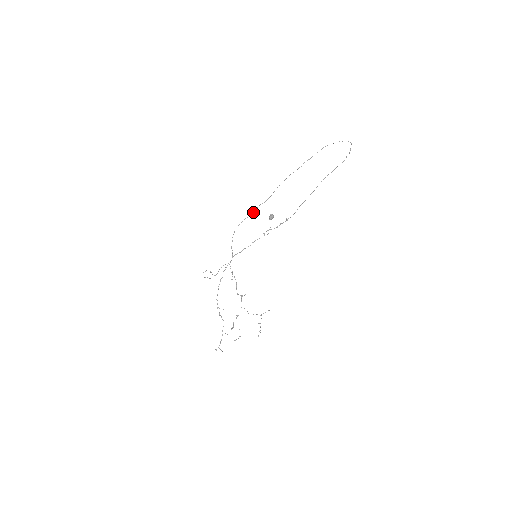
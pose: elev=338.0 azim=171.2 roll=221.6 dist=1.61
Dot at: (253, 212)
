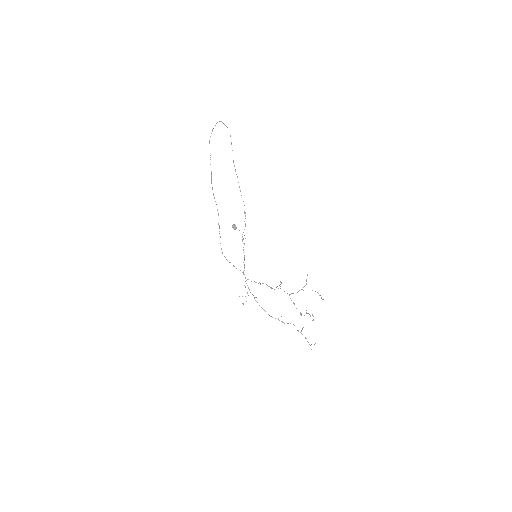
Dot at: occluded
